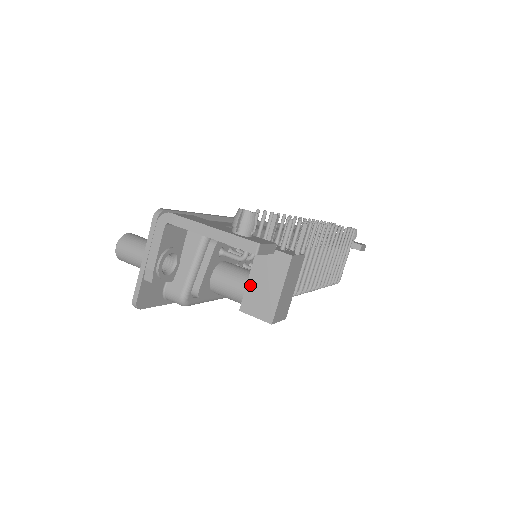
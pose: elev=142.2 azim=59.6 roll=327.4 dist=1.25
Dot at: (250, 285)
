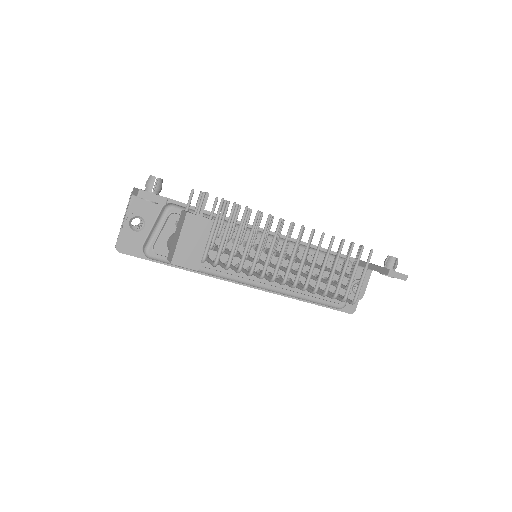
Dot at: (173, 239)
